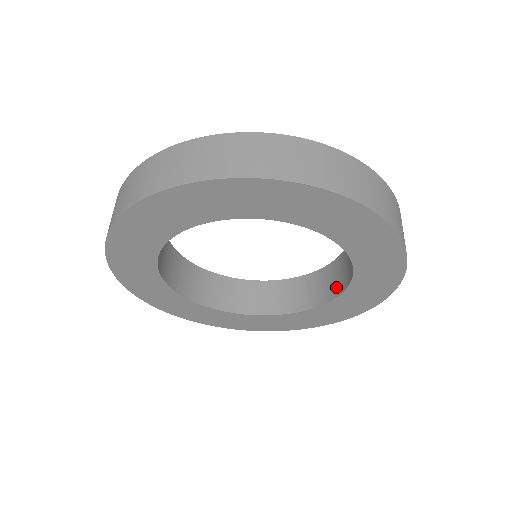
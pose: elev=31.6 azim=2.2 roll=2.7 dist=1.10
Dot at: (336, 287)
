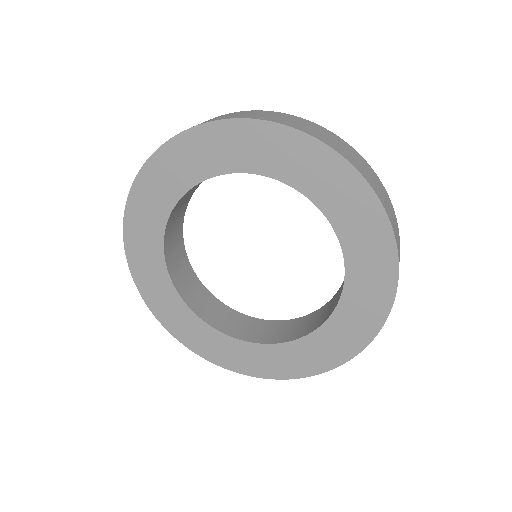
Dot at: (333, 306)
